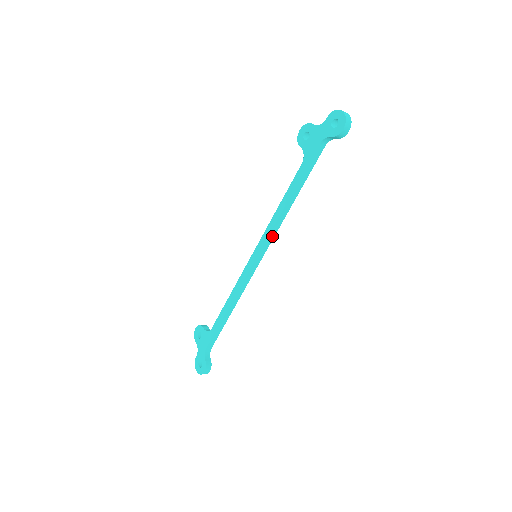
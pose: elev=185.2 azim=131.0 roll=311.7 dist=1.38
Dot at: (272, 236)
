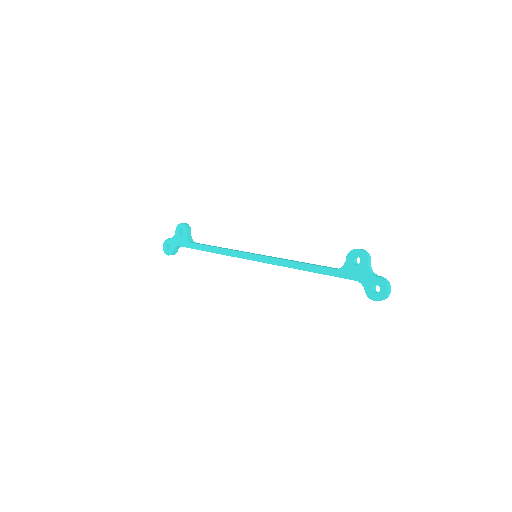
Dot at: (276, 264)
